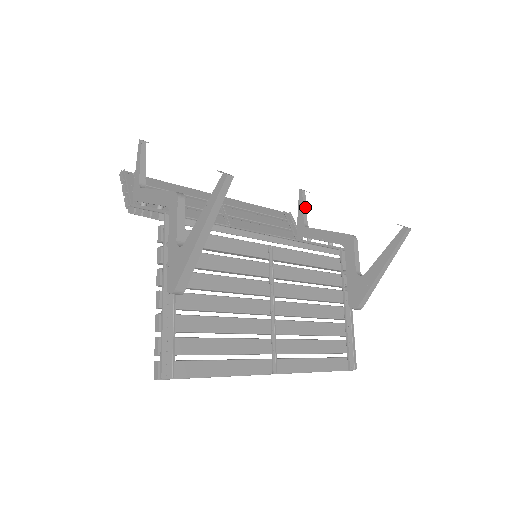
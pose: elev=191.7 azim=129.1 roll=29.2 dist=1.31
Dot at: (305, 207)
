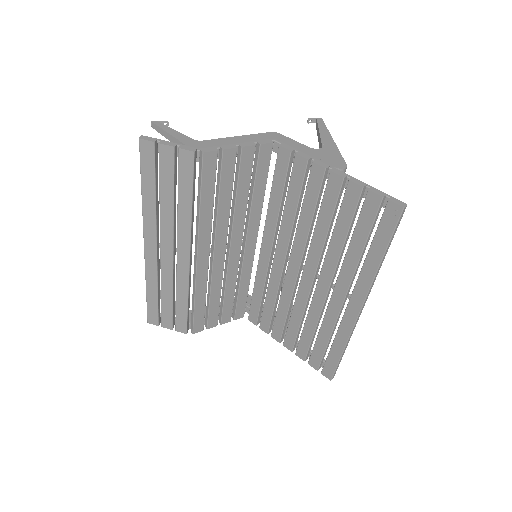
Dot at: occluded
